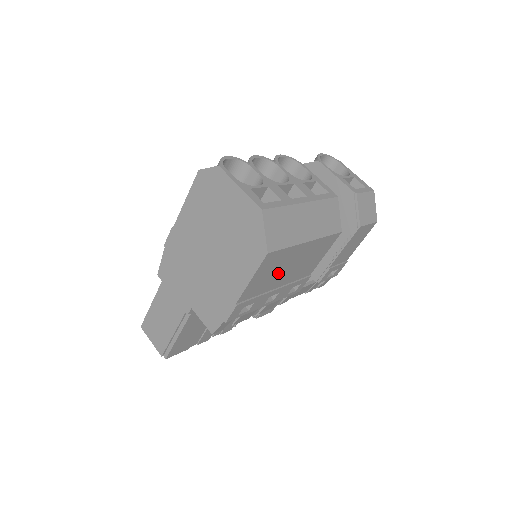
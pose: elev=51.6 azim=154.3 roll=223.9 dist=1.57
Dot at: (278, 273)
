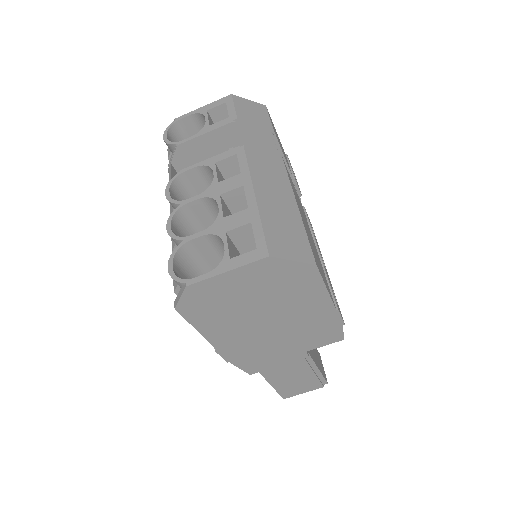
Dot at: occluded
